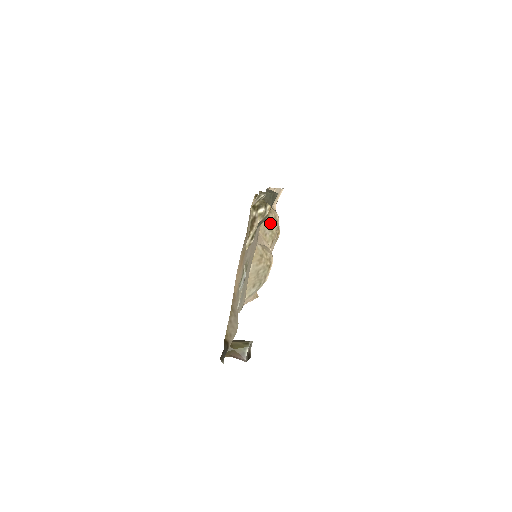
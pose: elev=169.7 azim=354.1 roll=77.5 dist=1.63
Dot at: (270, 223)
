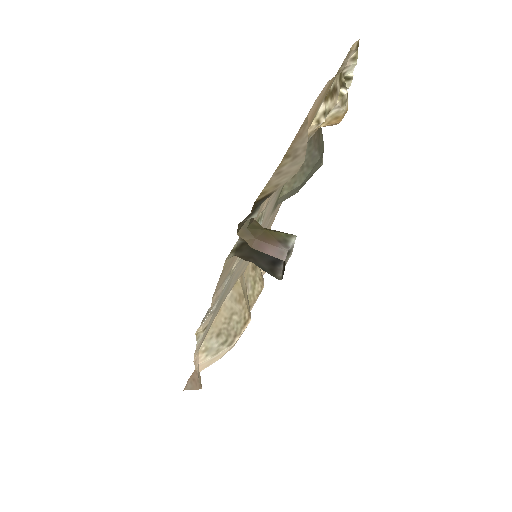
Dot at: (255, 277)
